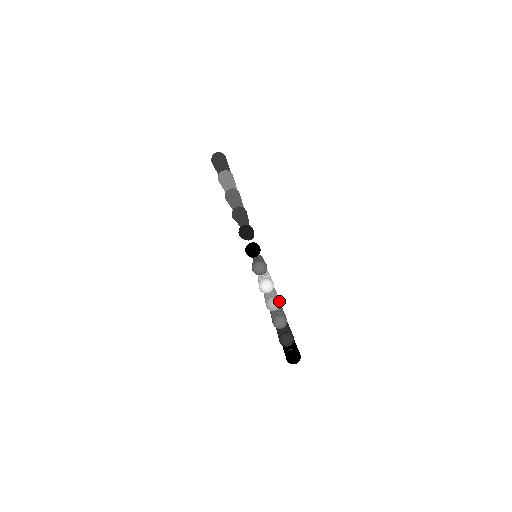
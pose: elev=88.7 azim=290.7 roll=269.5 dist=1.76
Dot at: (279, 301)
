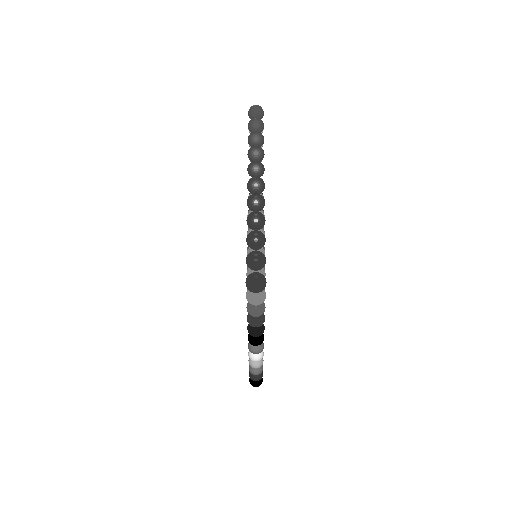
Dot at: (262, 364)
